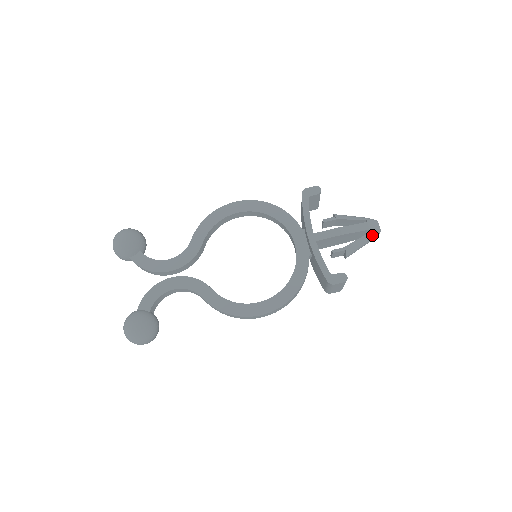
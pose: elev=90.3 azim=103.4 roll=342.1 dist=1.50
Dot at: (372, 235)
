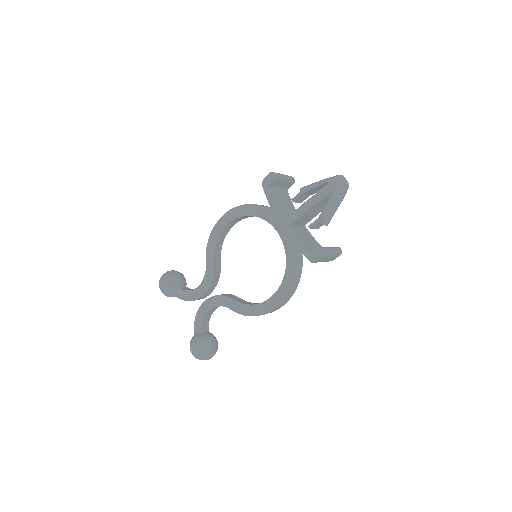
Dot at: (338, 194)
